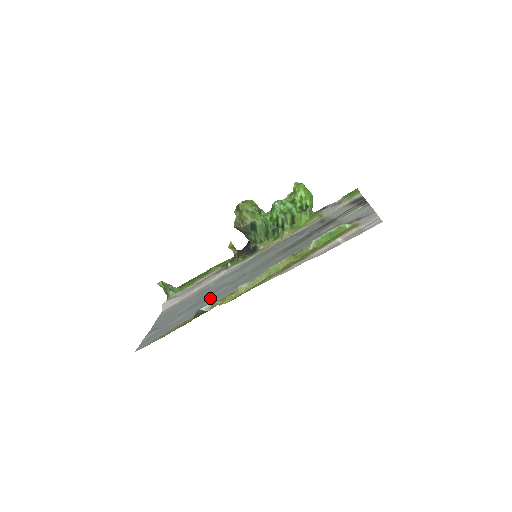
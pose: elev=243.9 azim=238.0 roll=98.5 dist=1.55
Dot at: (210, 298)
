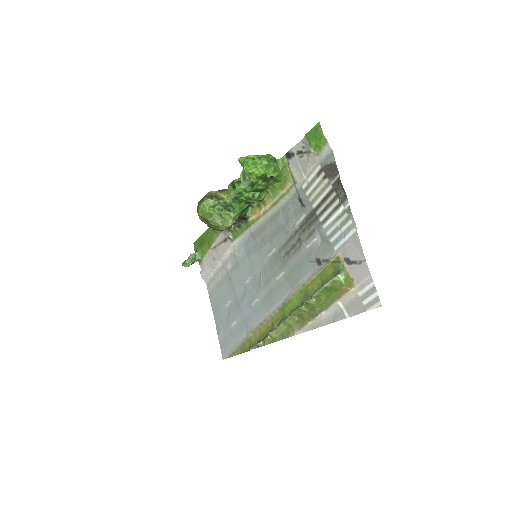
Dot at: (245, 308)
